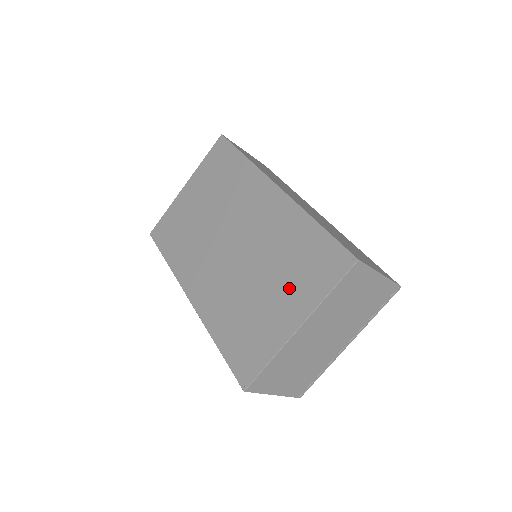
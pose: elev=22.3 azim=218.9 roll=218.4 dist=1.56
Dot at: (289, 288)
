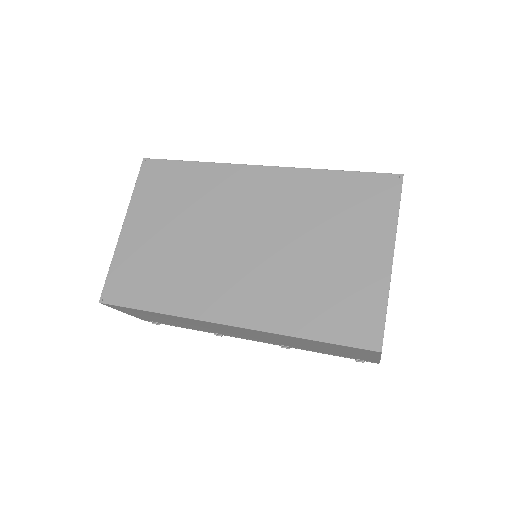
Dot at: (353, 234)
